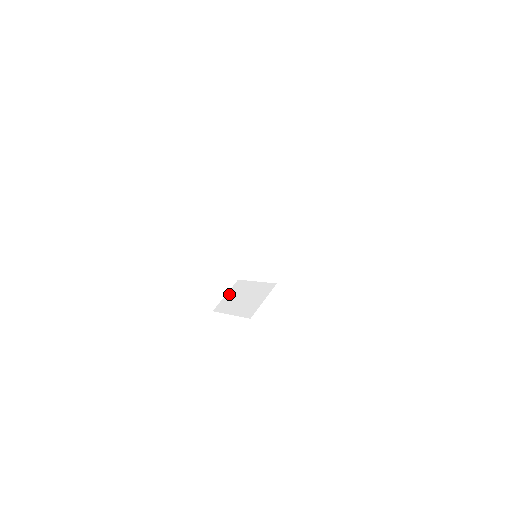
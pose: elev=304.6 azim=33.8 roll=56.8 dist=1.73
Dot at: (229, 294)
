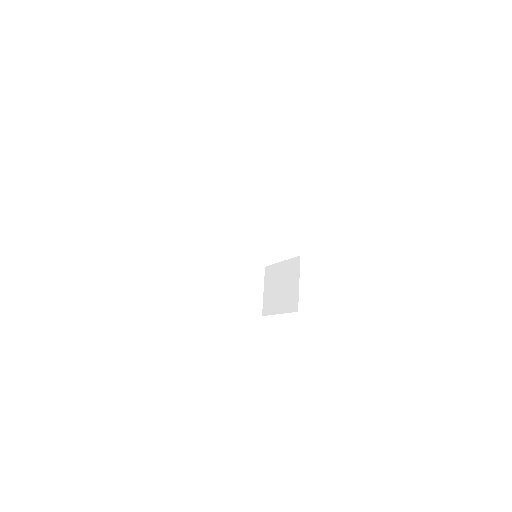
Dot at: (266, 289)
